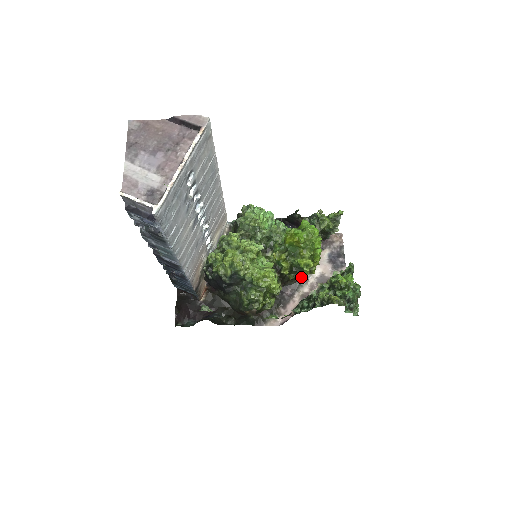
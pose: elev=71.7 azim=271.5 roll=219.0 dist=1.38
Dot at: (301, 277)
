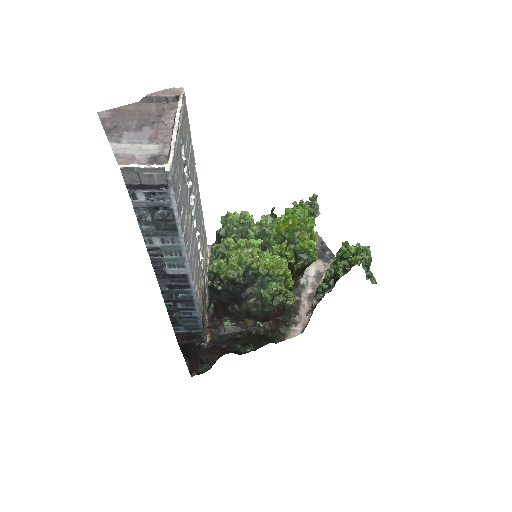
Dot at: (303, 273)
